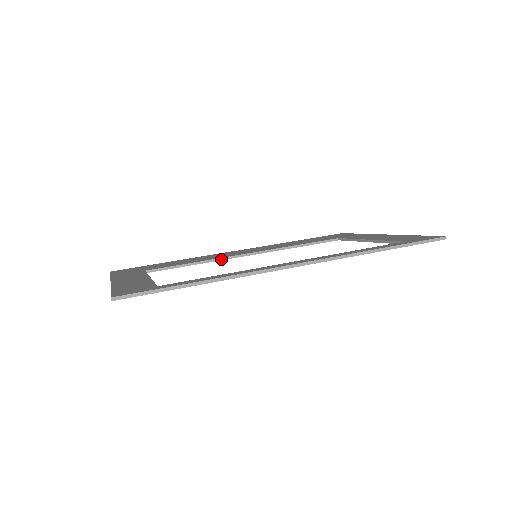
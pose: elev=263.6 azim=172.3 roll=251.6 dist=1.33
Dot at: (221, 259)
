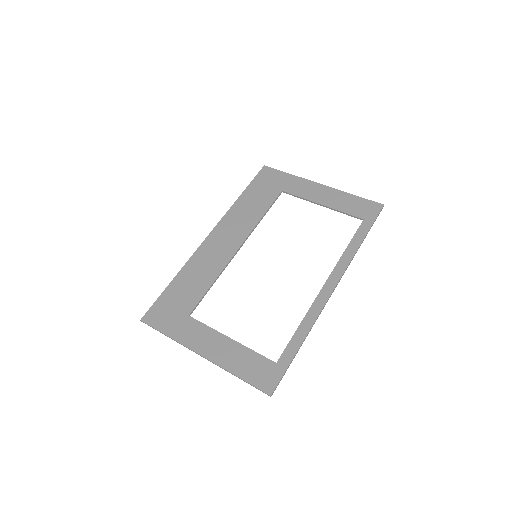
Dot at: (226, 266)
